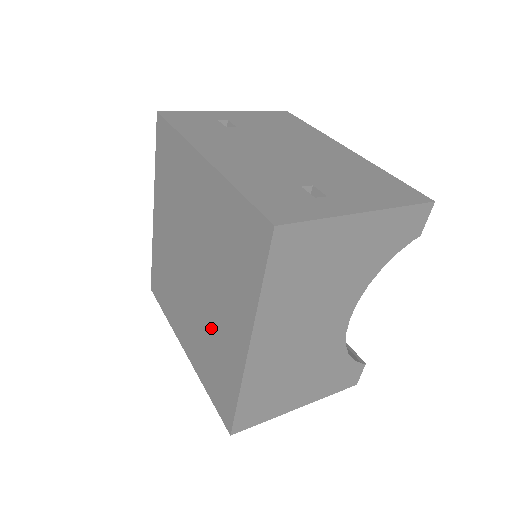
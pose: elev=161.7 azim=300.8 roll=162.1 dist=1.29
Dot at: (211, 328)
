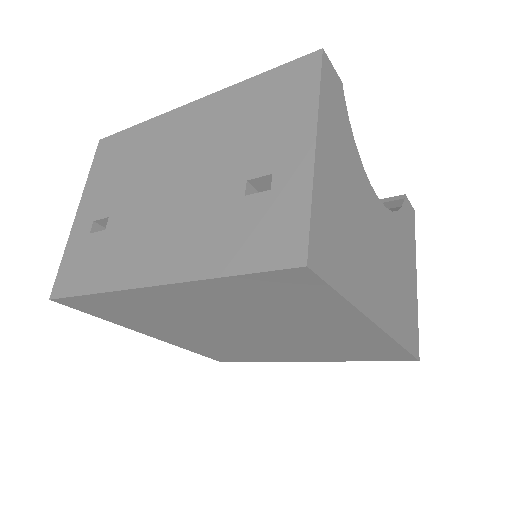
Dot at: (318, 341)
